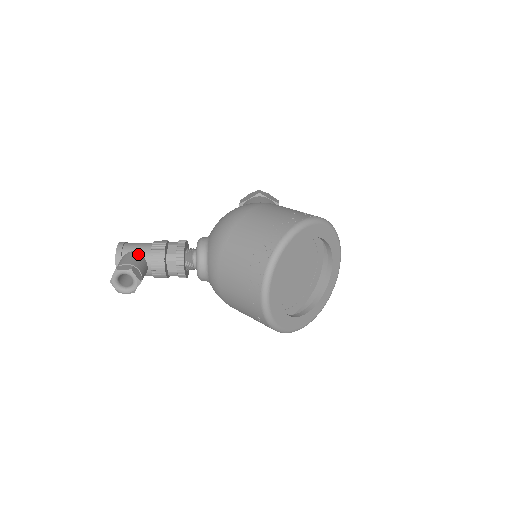
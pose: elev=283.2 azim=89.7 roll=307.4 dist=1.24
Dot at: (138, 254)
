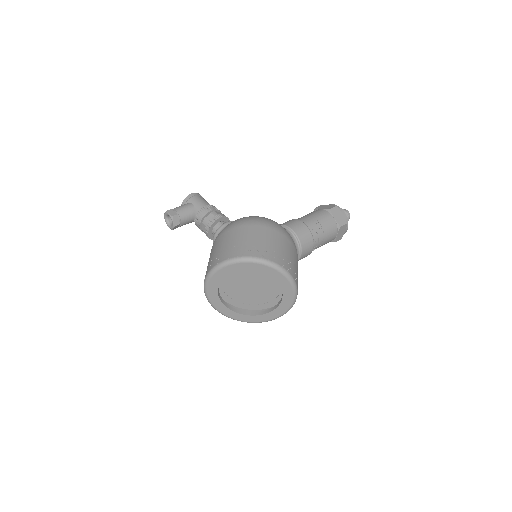
Dot at: (192, 208)
